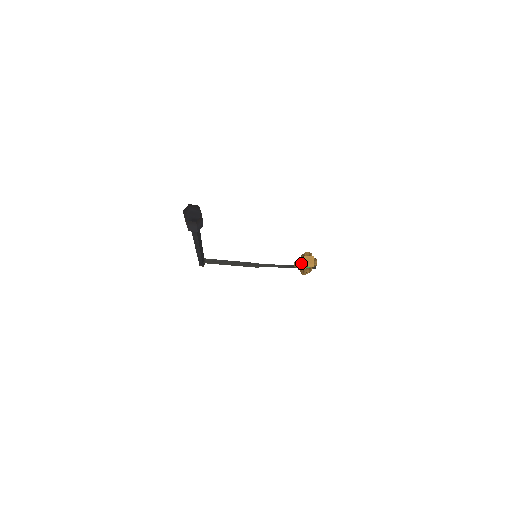
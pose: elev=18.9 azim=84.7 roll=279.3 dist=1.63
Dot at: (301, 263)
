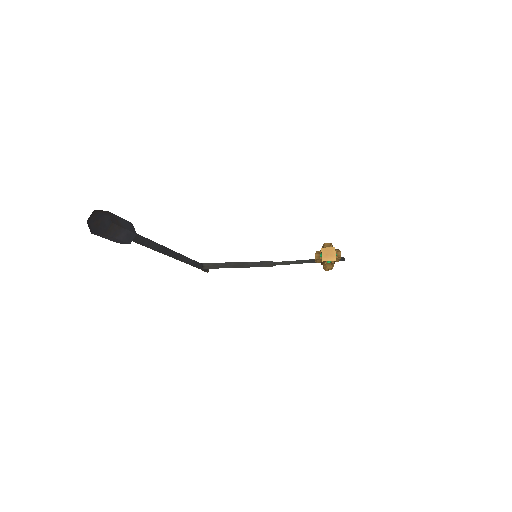
Dot at: occluded
